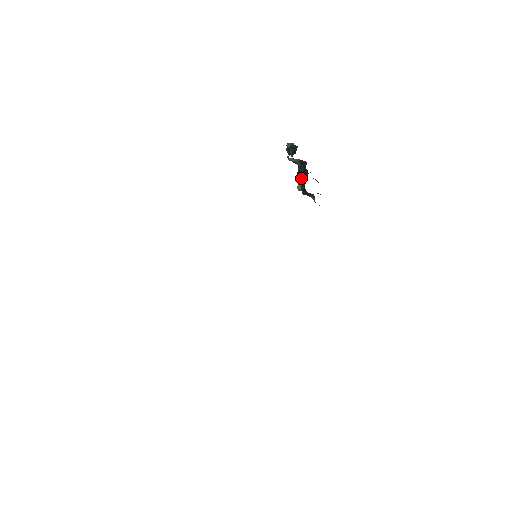
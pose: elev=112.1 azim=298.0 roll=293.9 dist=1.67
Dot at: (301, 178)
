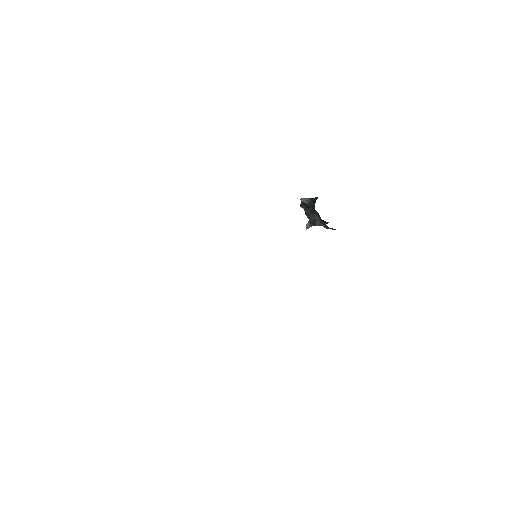
Dot at: occluded
